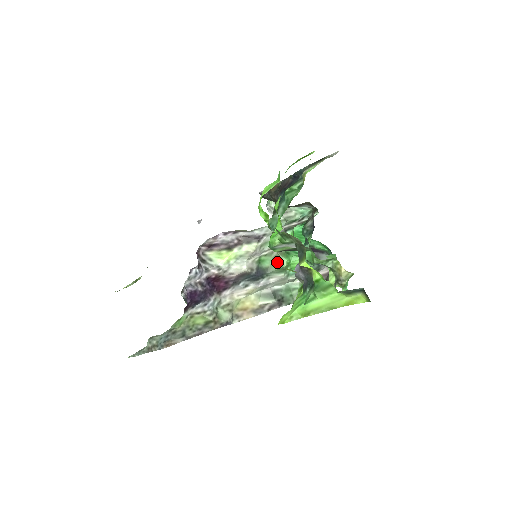
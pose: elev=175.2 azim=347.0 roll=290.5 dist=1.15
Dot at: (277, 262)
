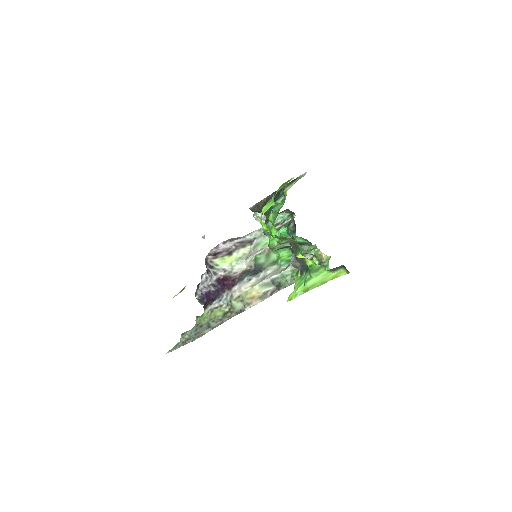
Dot at: (269, 258)
